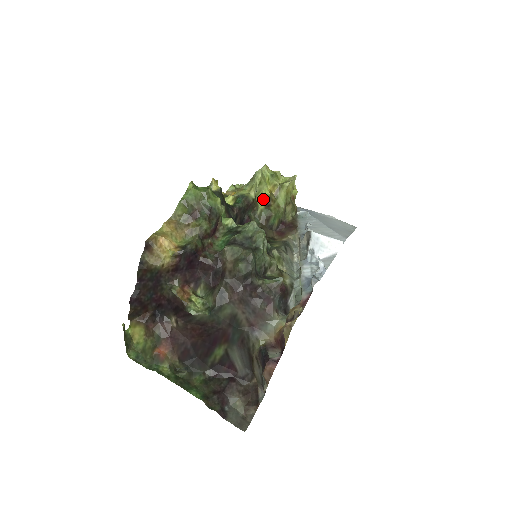
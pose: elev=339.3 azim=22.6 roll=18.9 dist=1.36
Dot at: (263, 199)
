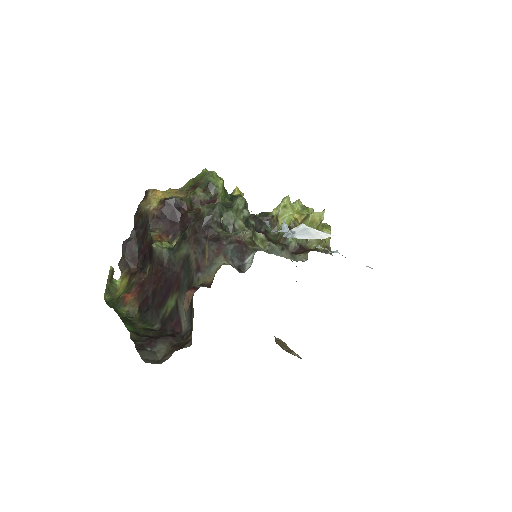
Dot at: (287, 223)
